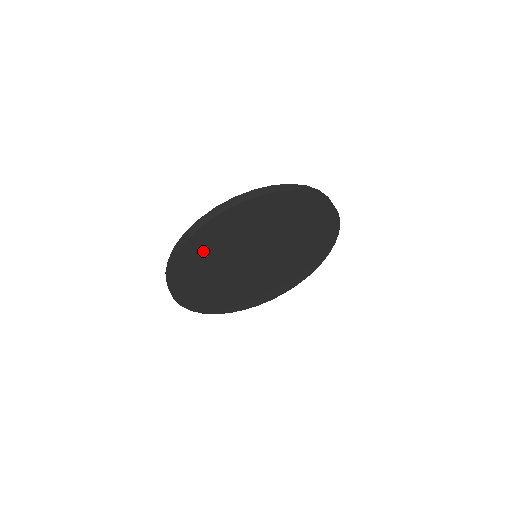
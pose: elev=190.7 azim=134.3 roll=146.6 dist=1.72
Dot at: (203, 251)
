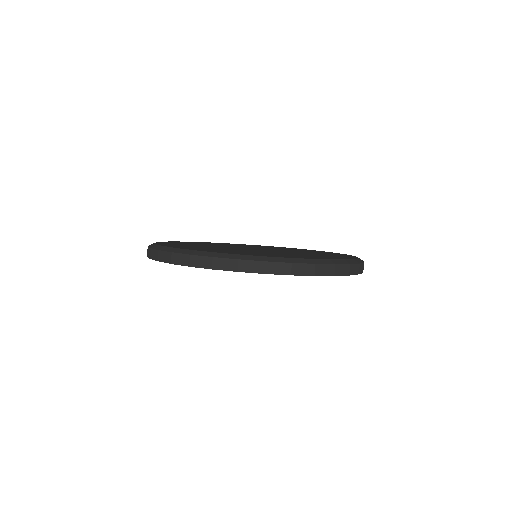
Dot at: occluded
